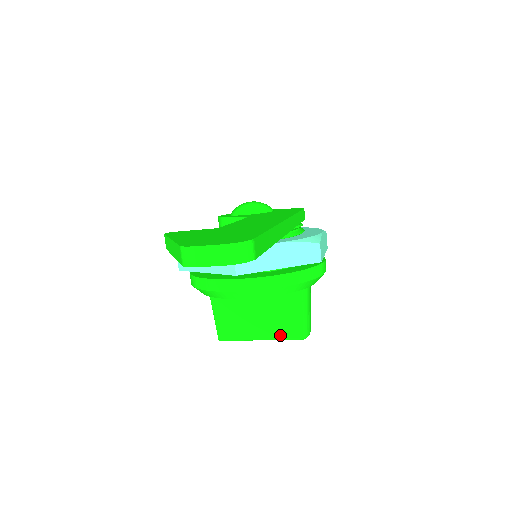
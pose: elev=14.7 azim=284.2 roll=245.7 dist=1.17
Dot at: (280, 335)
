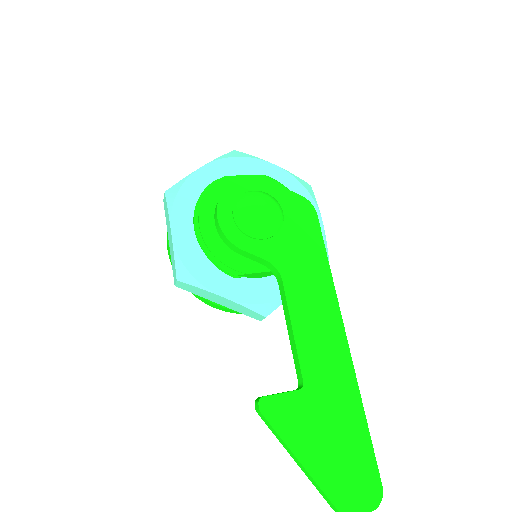
Dot at: occluded
